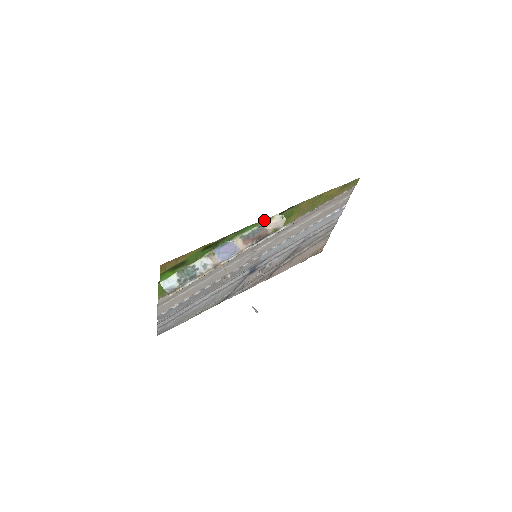
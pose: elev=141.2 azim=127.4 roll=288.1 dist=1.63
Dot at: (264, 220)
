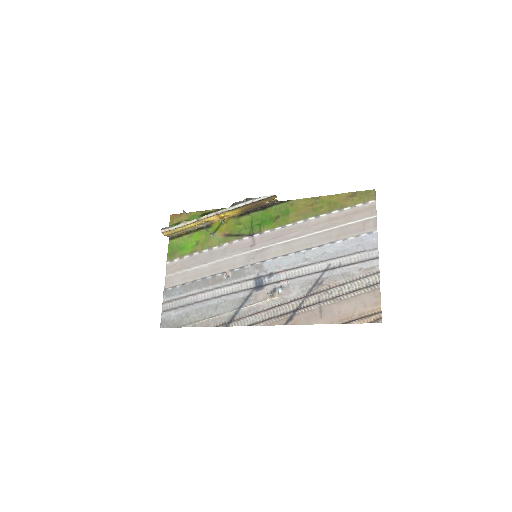
Dot at: occluded
